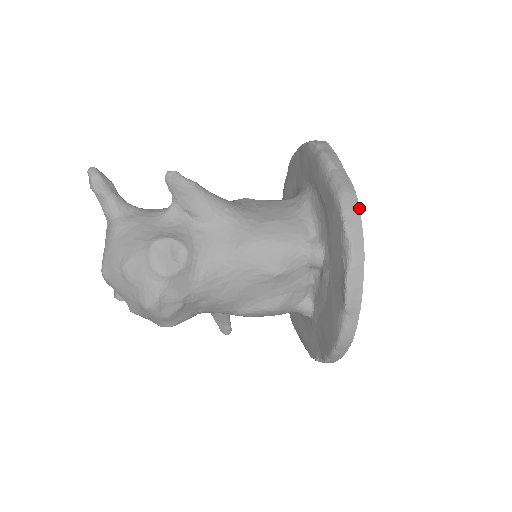
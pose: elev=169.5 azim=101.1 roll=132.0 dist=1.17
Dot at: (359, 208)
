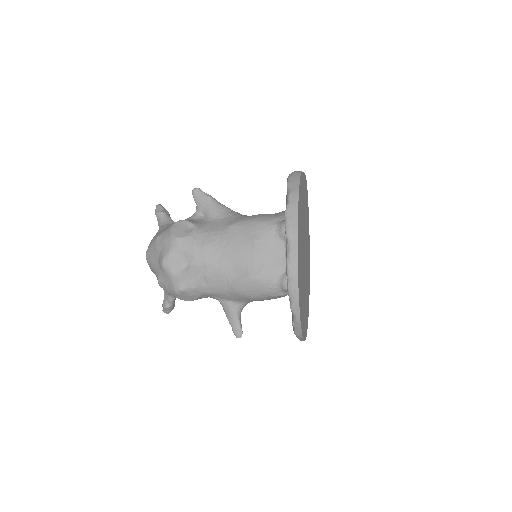
Dot at: (300, 177)
